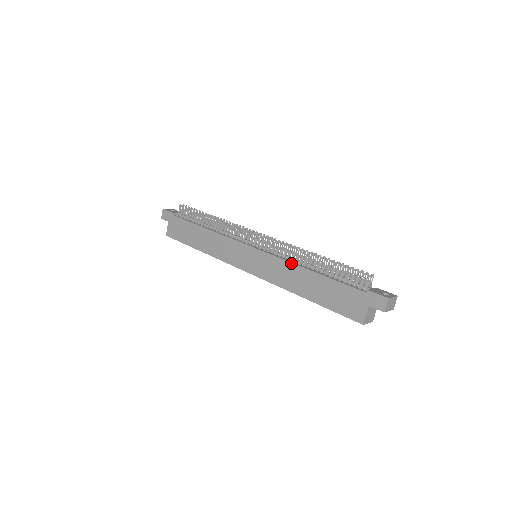
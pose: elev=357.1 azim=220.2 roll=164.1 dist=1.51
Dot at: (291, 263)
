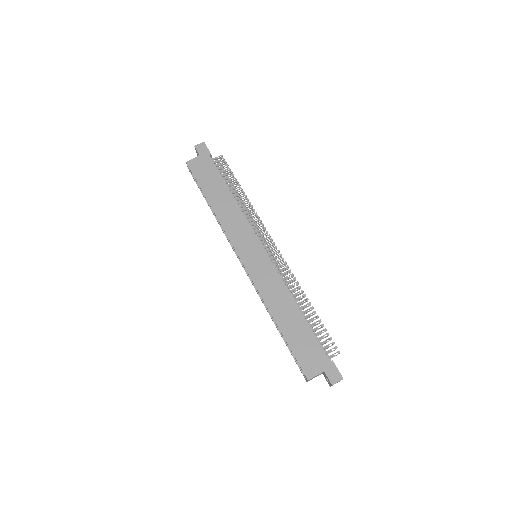
Dot at: (288, 290)
